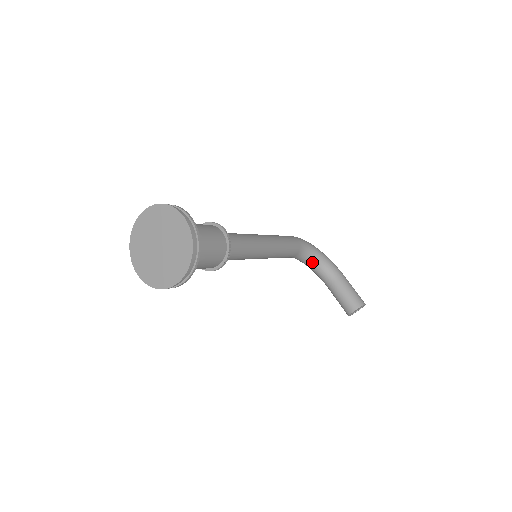
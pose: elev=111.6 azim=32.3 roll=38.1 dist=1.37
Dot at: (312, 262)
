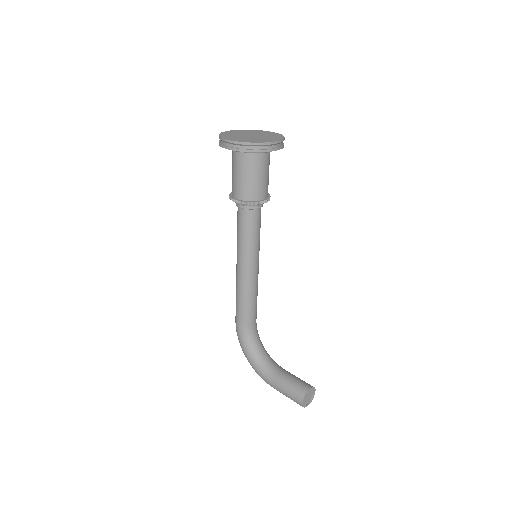
Dot at: (260, 348)
